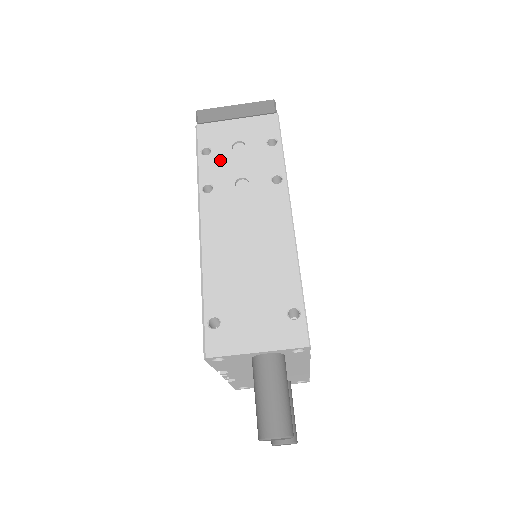
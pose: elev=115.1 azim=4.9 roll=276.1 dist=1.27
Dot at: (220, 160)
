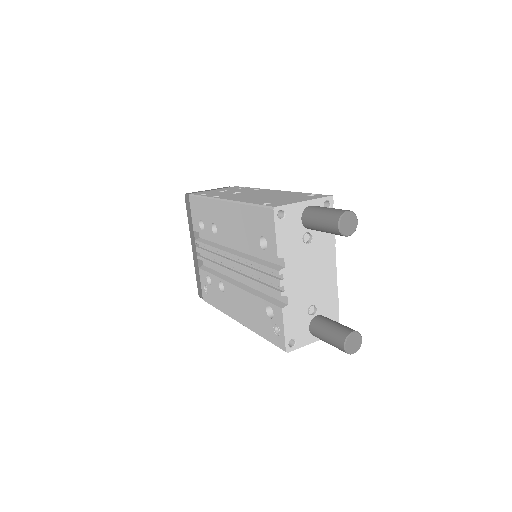
Dot at: (216, 193)
